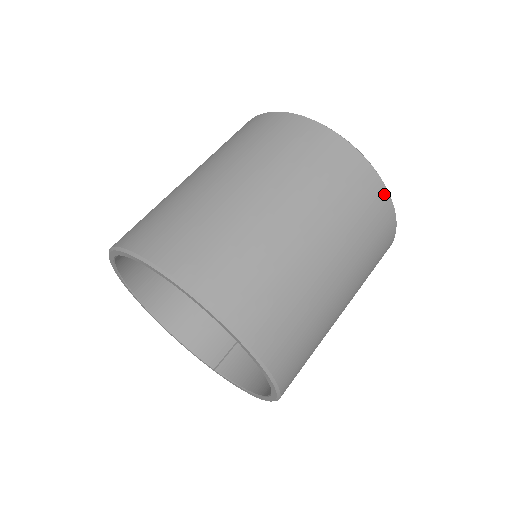
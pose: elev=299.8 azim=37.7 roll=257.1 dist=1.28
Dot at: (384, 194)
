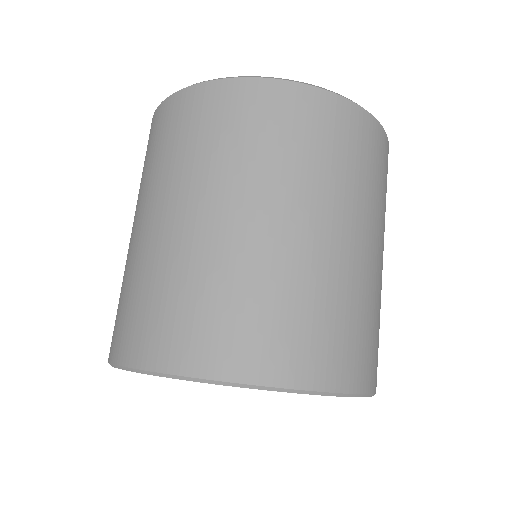
Dot at: (388, 149)
